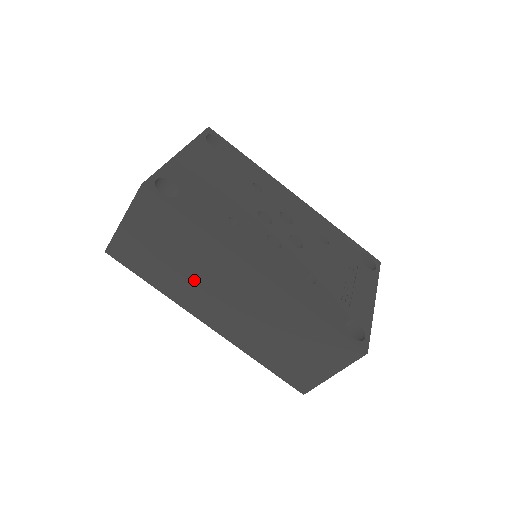
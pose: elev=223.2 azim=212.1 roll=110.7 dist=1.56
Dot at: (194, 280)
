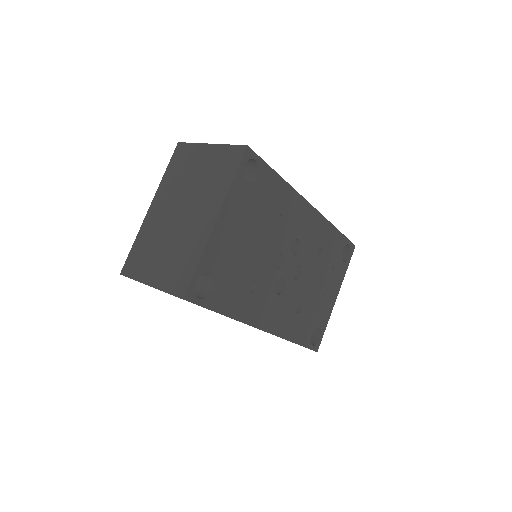
Dot at: occluded
